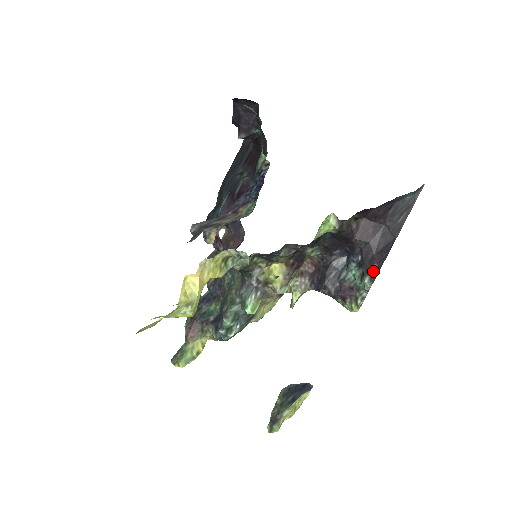
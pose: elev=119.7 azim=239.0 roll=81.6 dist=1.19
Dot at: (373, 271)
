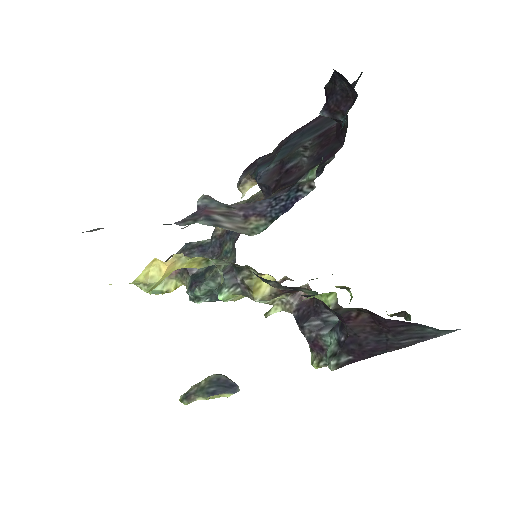
Dot at: (345, 360)
